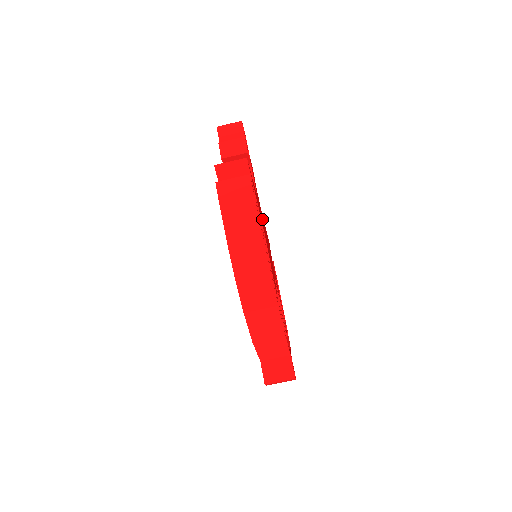
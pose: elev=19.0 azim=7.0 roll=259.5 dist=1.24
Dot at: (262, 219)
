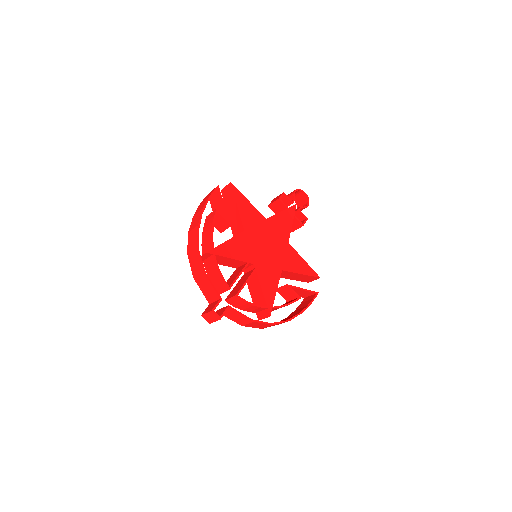
Dot at: (268, 234)
